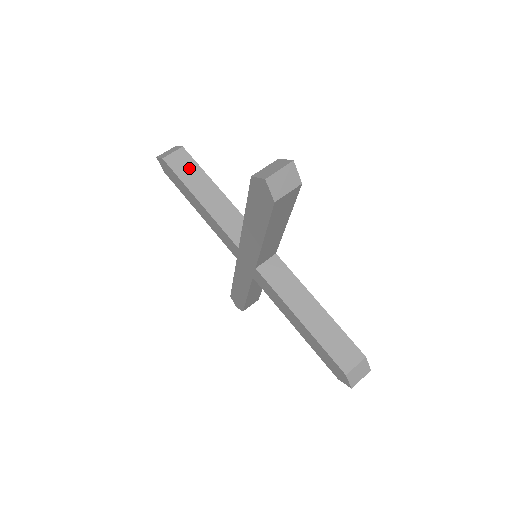
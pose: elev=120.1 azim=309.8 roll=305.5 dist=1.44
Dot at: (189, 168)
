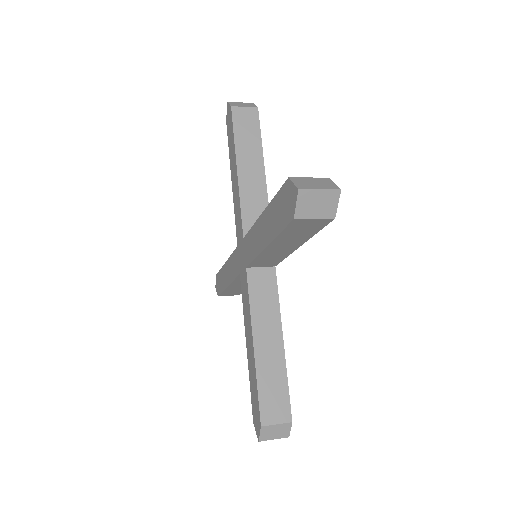
Dot at: (250, 132)
